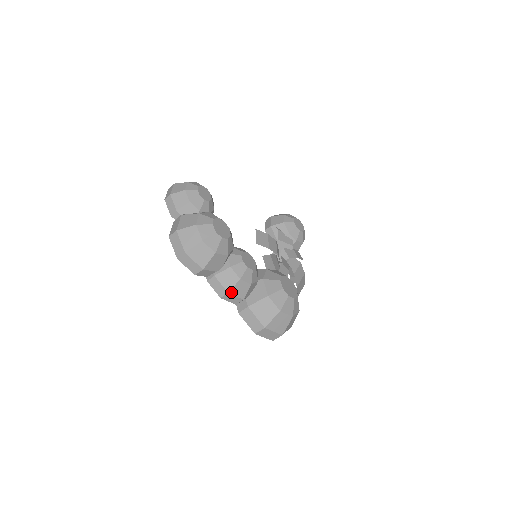
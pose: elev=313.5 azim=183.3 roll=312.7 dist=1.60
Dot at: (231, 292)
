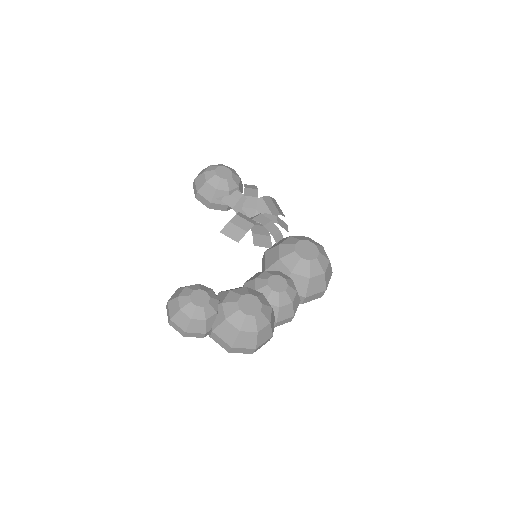
Dot at: occluded
